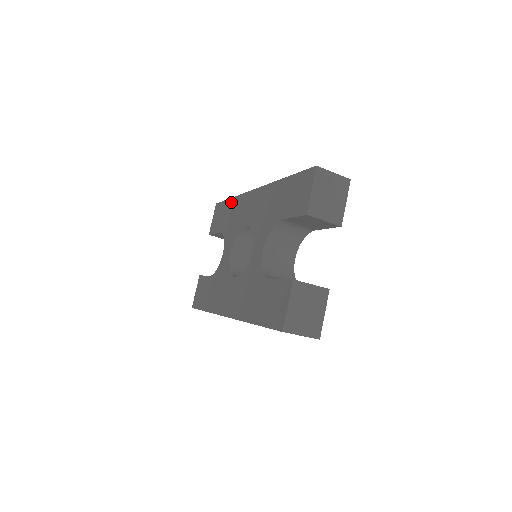
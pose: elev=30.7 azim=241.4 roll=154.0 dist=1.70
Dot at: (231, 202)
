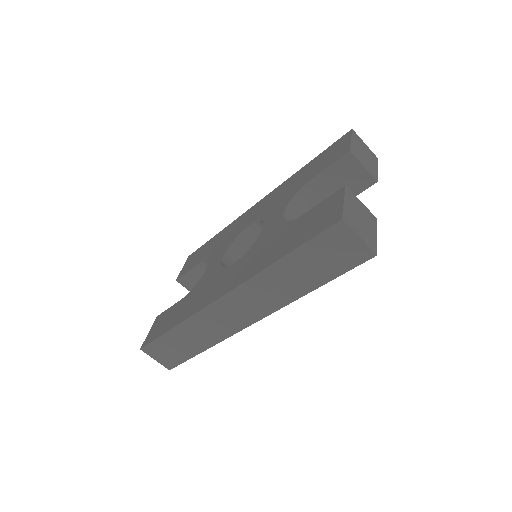
Dot at: (217, 235)
